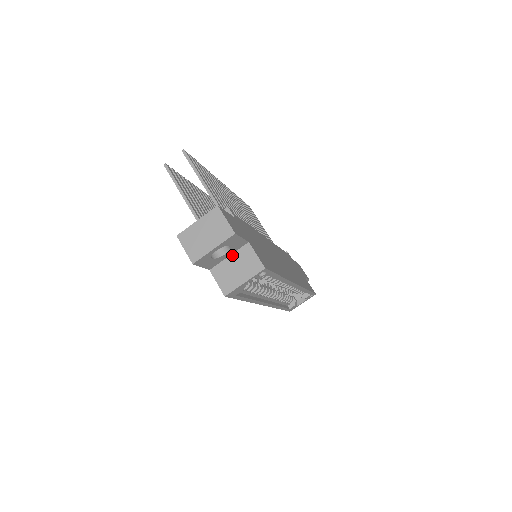
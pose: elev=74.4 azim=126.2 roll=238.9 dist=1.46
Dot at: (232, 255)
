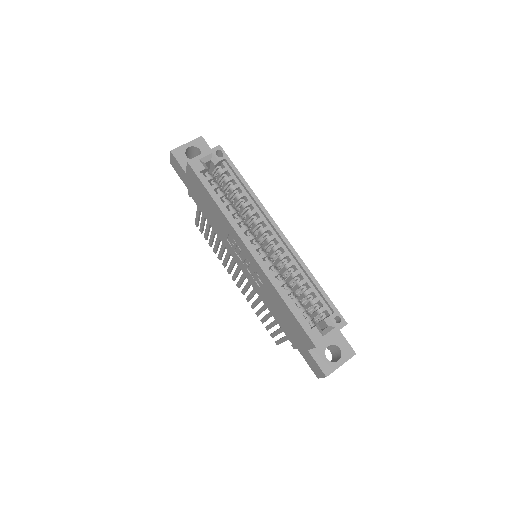
Dot at: occluded
